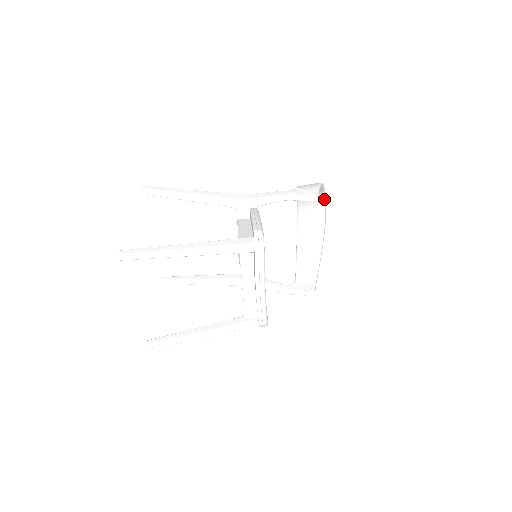
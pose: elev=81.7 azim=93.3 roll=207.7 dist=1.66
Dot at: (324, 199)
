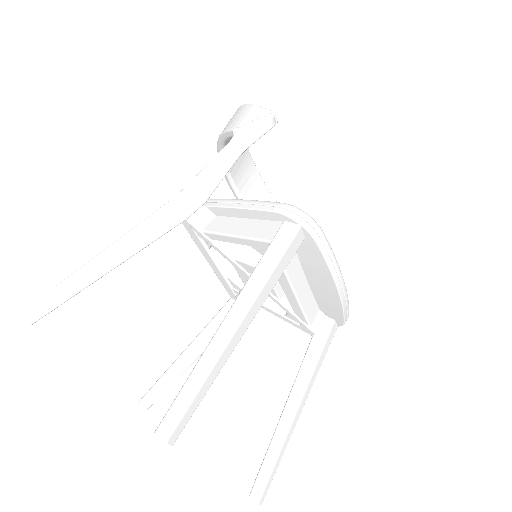
Dot at: occluded
